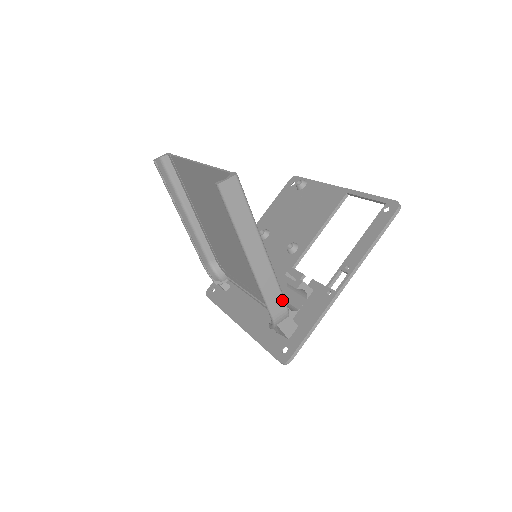
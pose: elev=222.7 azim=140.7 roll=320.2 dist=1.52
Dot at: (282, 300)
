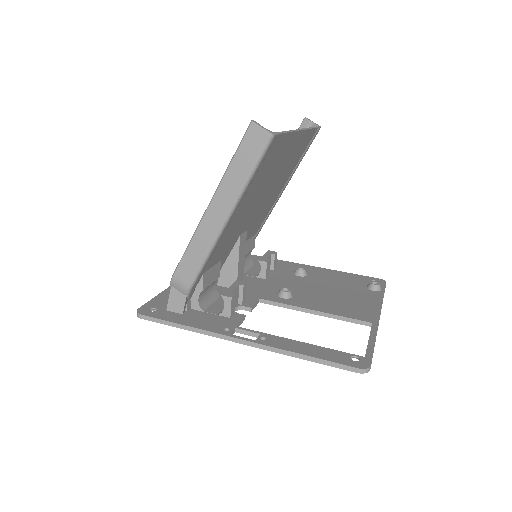
Dot at: (194, 275)
